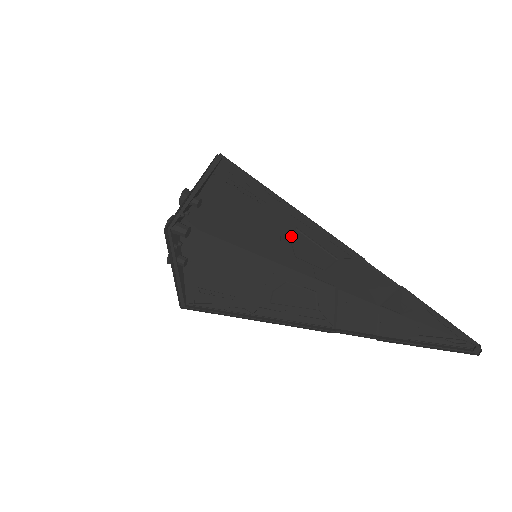
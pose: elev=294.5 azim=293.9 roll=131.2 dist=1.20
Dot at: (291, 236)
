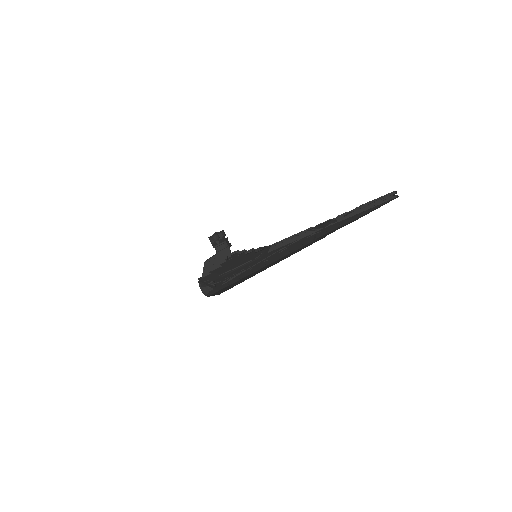
Dot at: occluded
